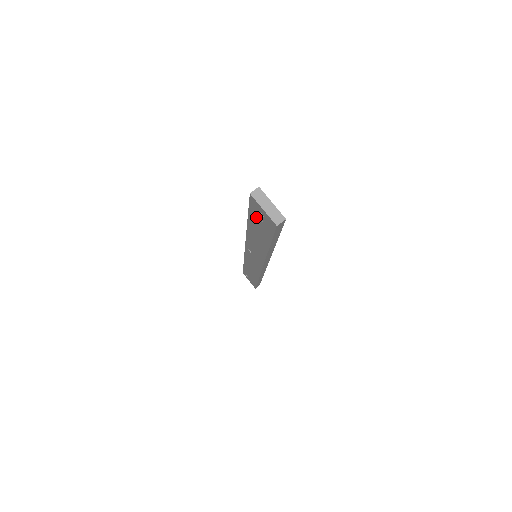
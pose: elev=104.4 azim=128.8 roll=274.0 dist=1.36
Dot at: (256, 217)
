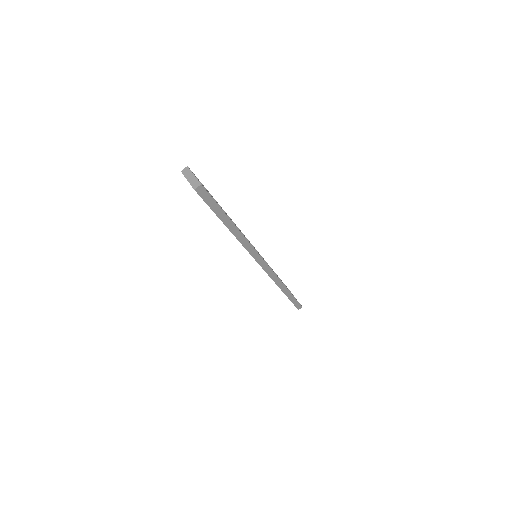
Dot at: occluded
